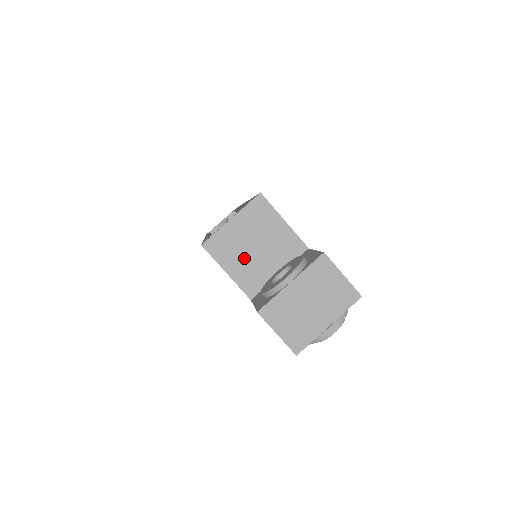
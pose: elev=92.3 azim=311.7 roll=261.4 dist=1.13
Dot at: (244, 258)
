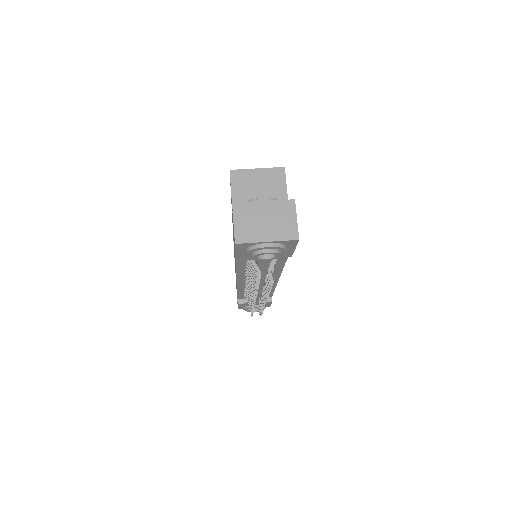
Dot at: (248, 194)
